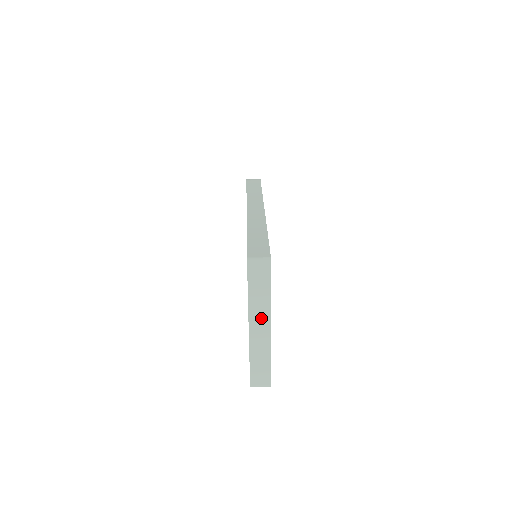
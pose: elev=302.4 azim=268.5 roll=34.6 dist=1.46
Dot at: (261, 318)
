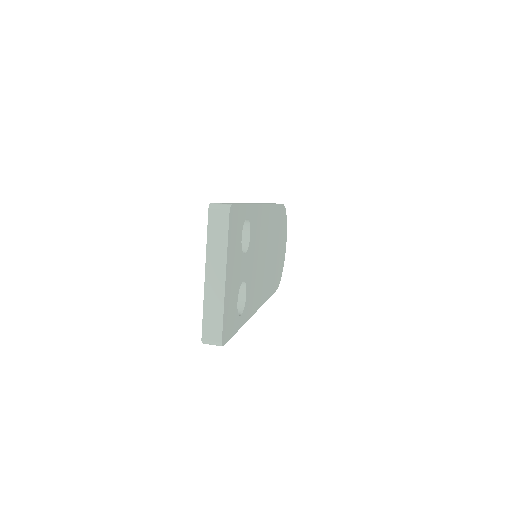
Dot at: (217, 264)
